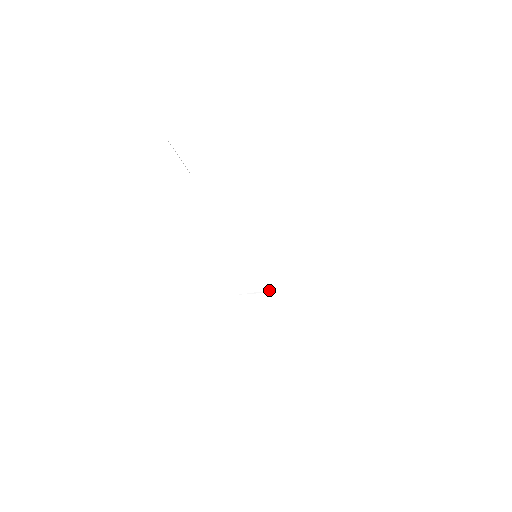
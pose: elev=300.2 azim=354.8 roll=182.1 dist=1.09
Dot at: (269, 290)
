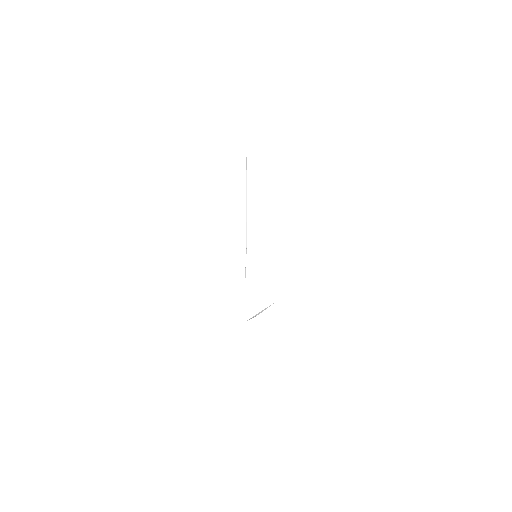
Dot at: occluded
